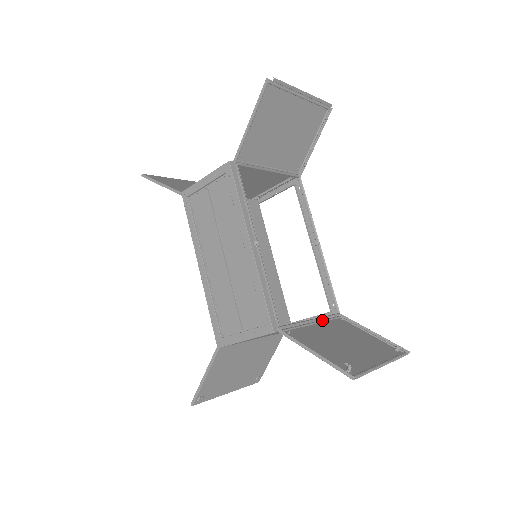
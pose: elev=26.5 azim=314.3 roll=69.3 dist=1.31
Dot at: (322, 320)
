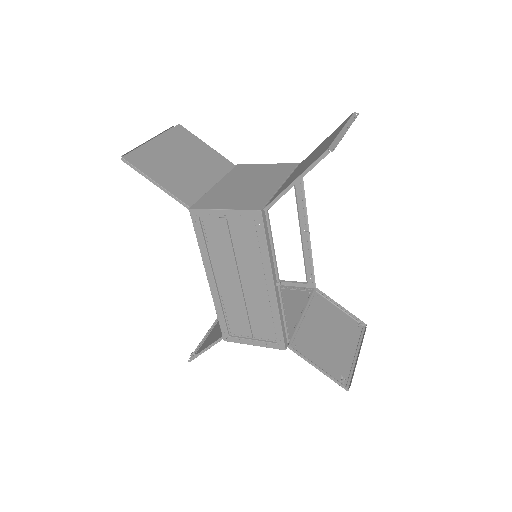
Dot at: (308, 307)
